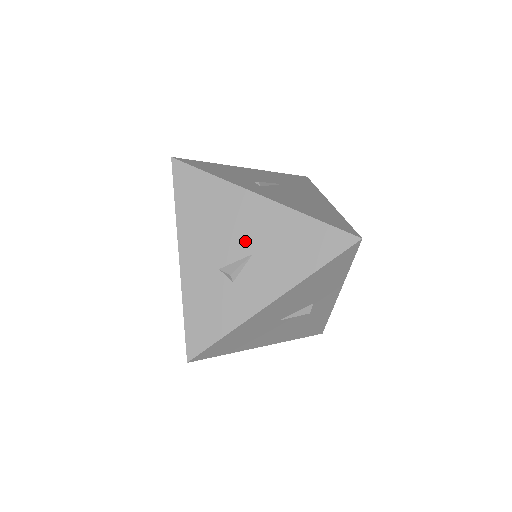
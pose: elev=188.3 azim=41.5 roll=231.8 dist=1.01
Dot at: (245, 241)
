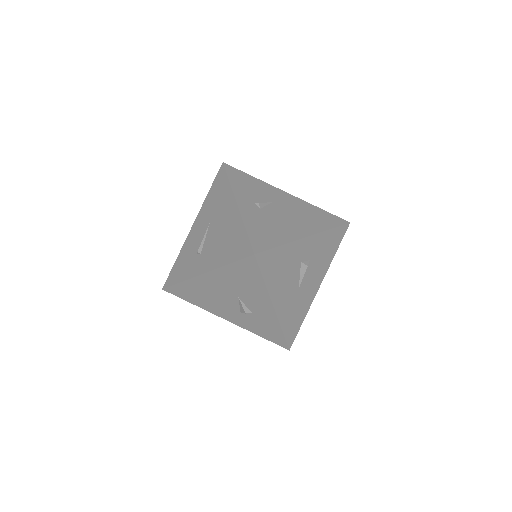
Dot at: (228, 295)
